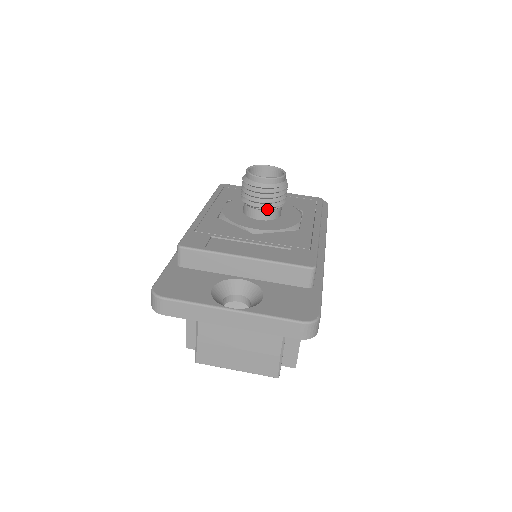
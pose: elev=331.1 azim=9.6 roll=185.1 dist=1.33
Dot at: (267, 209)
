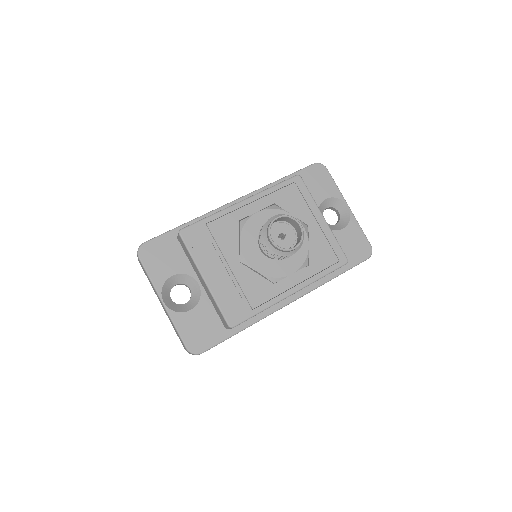
Dot at: (266, 253)
